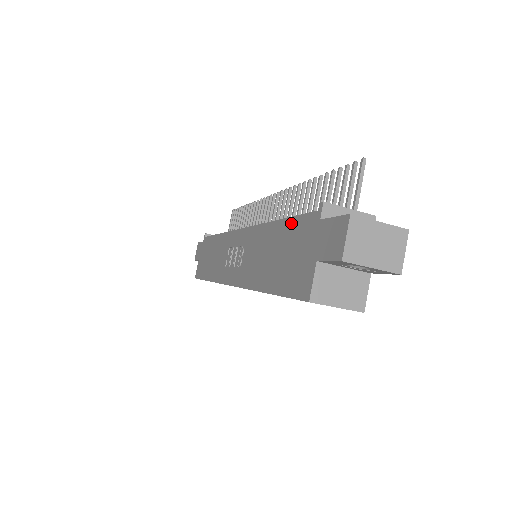
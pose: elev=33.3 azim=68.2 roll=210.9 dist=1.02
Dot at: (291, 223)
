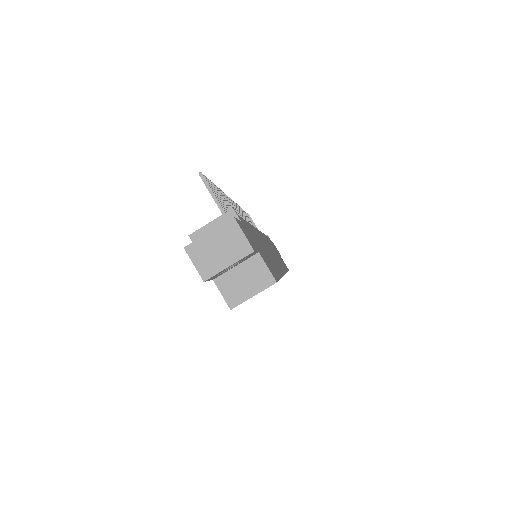
Dot at: occluded
